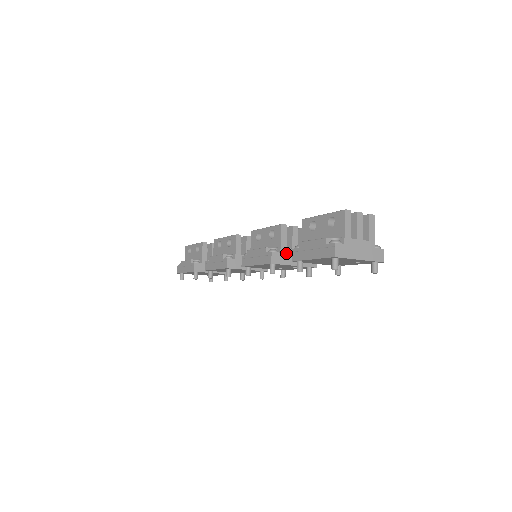
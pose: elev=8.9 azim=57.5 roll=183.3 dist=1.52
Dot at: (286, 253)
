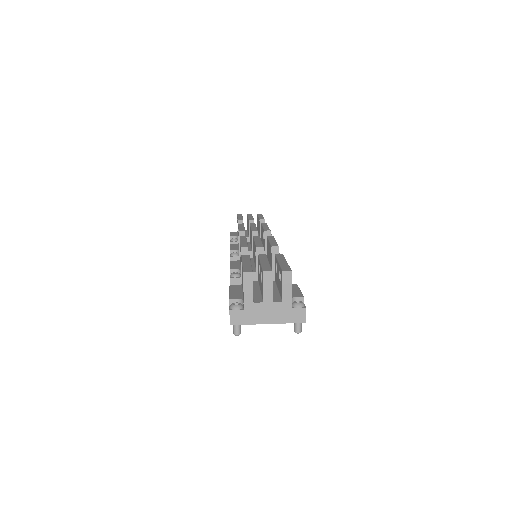
Dot at: occluded
